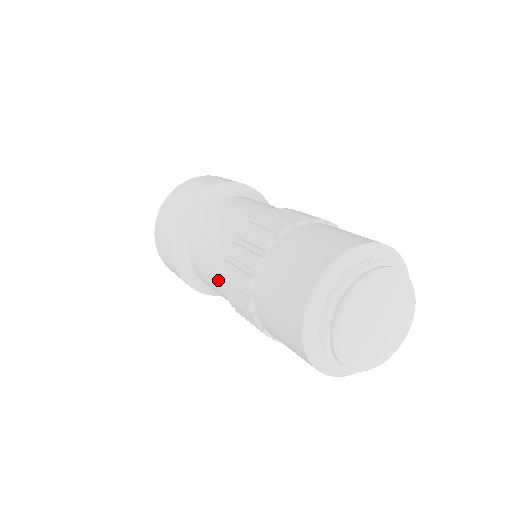
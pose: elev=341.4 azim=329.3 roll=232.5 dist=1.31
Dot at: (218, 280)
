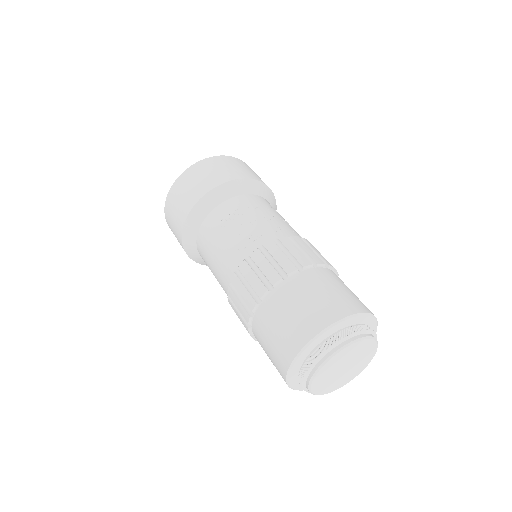
Dot at: (233, 255)
